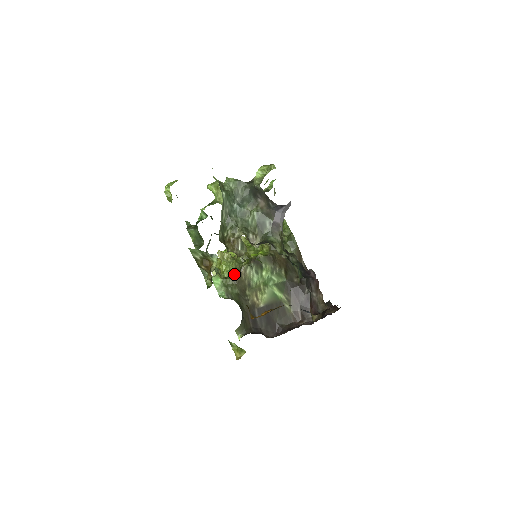
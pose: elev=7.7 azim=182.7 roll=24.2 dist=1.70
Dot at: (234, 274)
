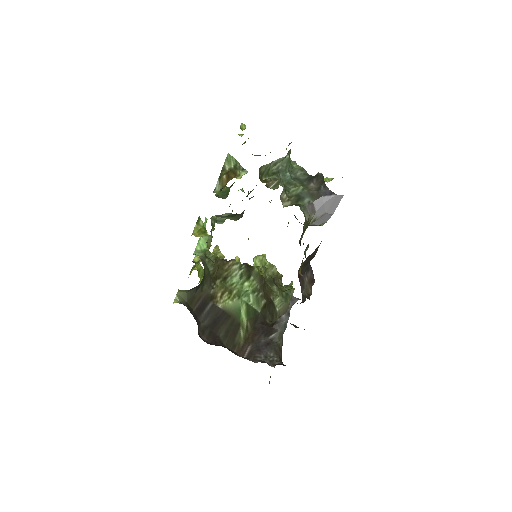
Dot at: (220, 259)
